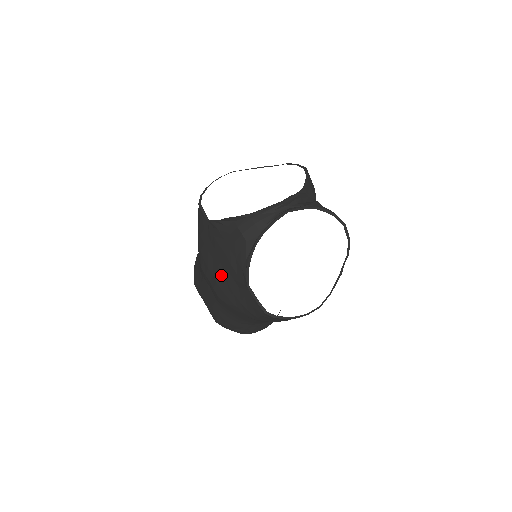
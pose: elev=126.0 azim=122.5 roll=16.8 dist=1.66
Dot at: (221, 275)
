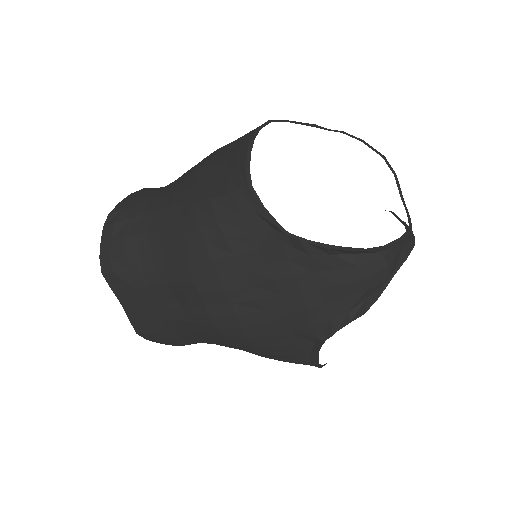
Dot at: (258, 310)
